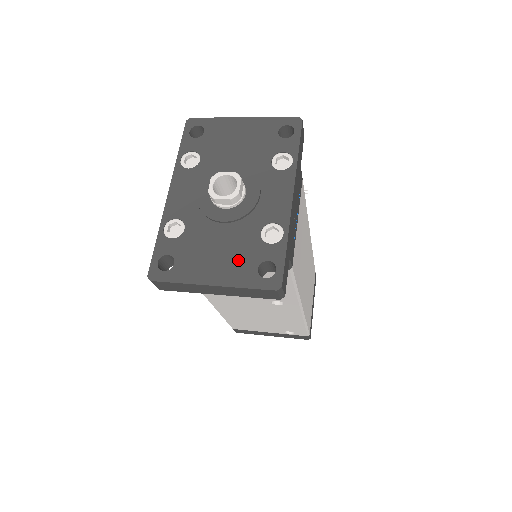
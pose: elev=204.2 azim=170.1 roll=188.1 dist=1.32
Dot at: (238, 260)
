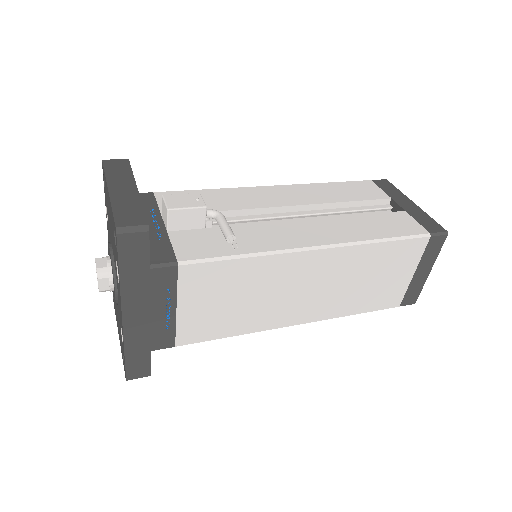
Dot at: (120, 335)
